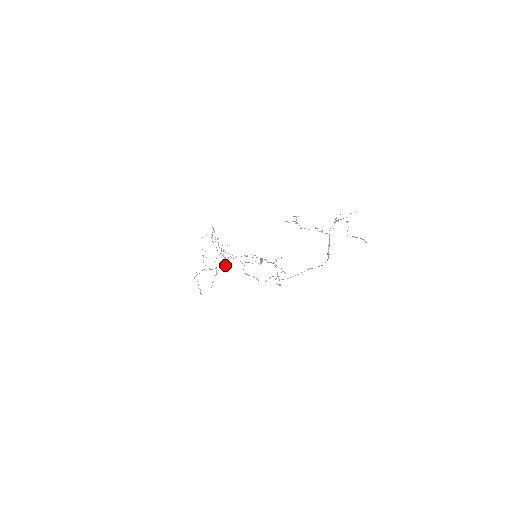
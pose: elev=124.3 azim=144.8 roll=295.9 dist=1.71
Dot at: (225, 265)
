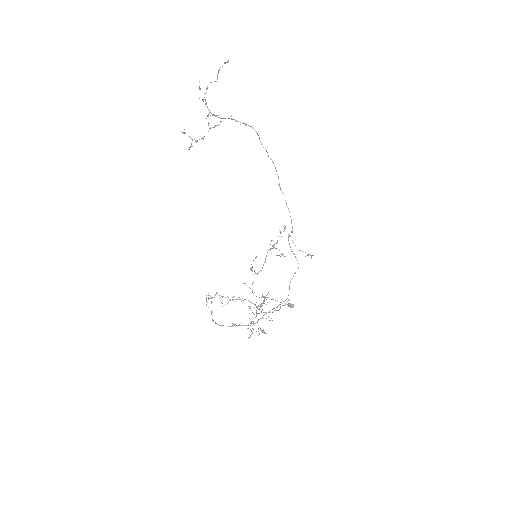
Dot at: occluded
